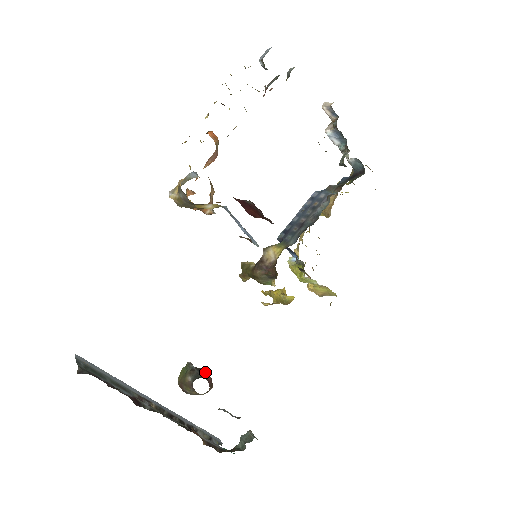
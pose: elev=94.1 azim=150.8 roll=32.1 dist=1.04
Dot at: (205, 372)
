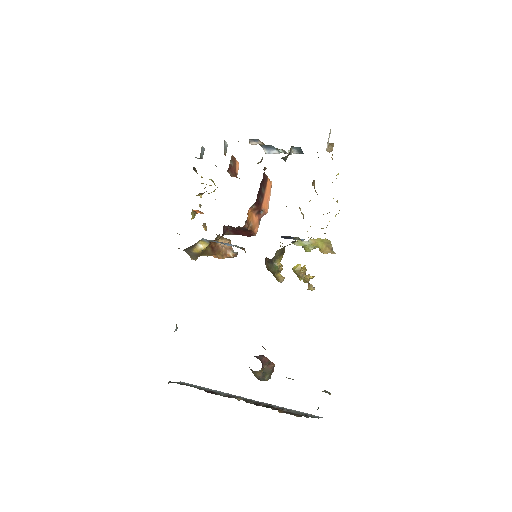
Dot at: (260, 355)
